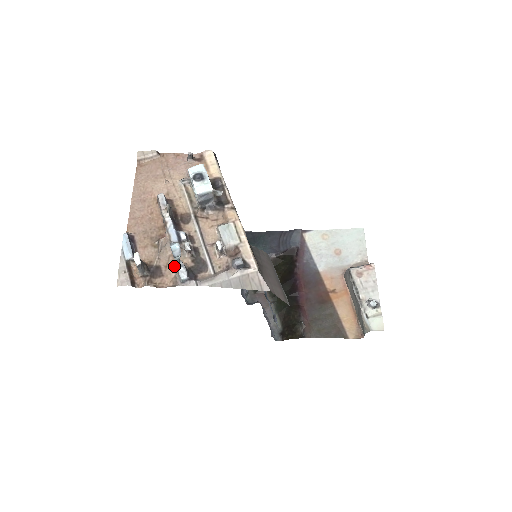
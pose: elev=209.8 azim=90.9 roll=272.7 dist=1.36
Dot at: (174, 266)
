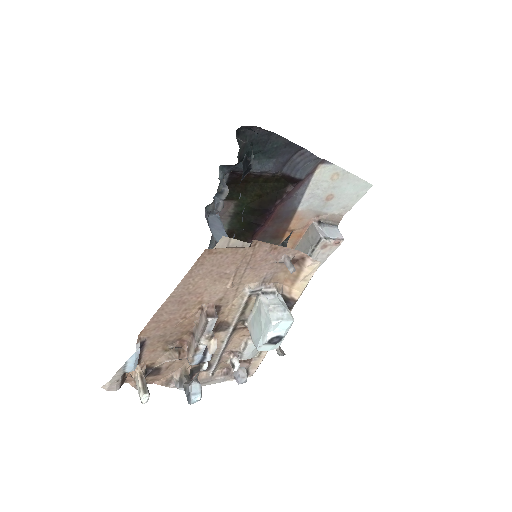
Dot at: (177, 368)
